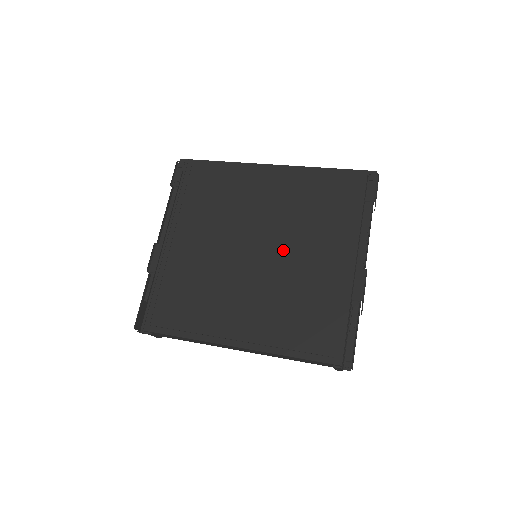
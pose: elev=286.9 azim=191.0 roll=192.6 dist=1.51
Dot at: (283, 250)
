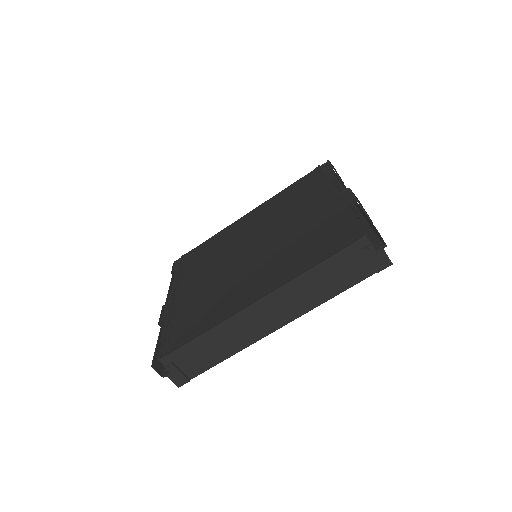
Dot at: (275, 232)
